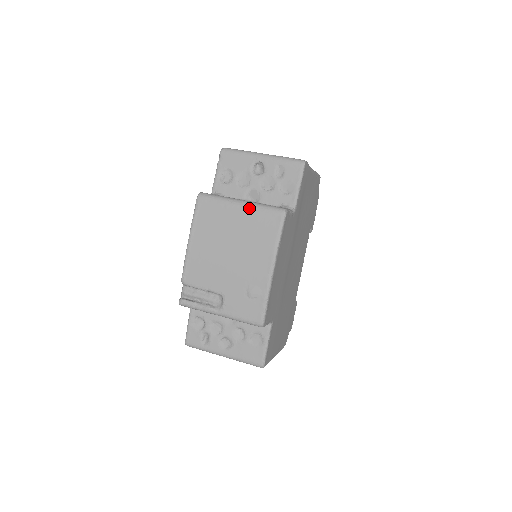
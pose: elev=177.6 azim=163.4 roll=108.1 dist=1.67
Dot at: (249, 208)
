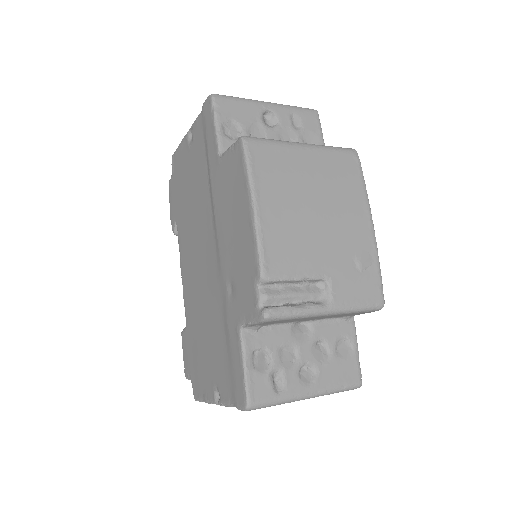
Dot at: (317, 150)
